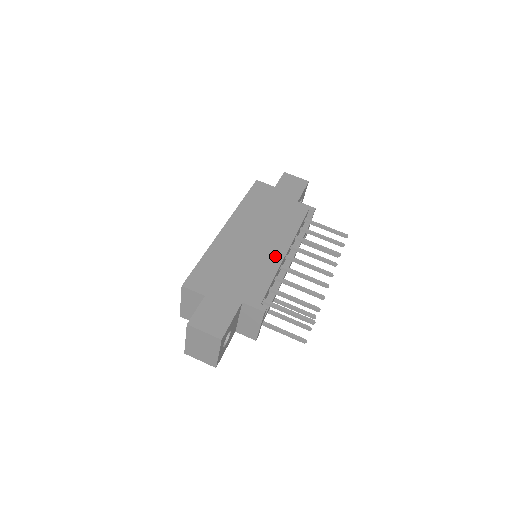
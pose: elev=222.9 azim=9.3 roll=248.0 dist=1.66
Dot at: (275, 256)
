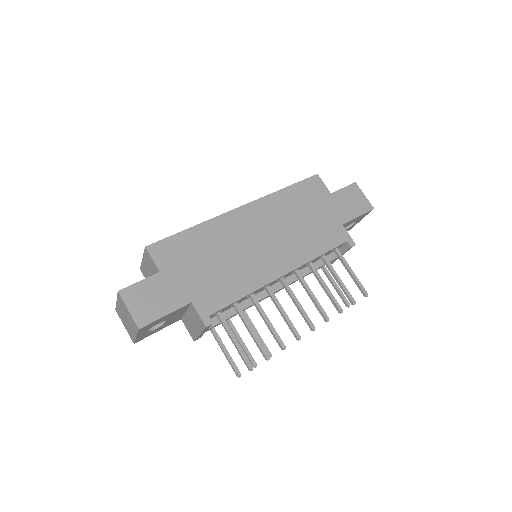
Dot at: (267, 272)
